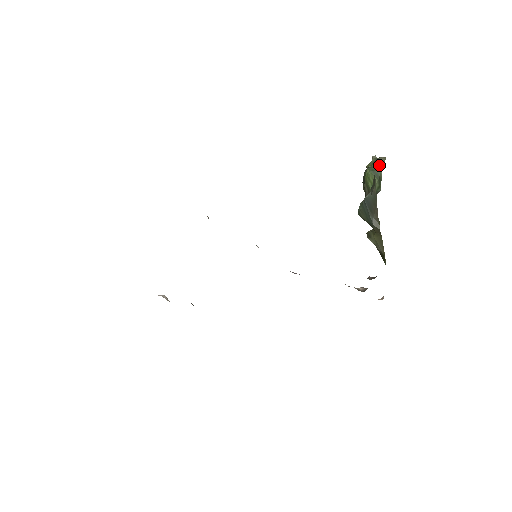
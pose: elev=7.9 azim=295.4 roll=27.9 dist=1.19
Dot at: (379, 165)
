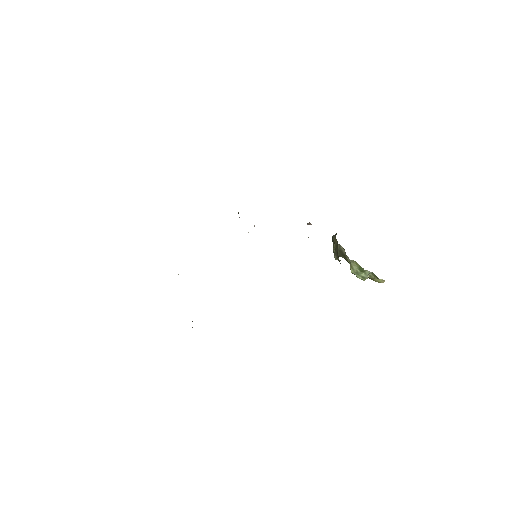
Dot at: occluded
